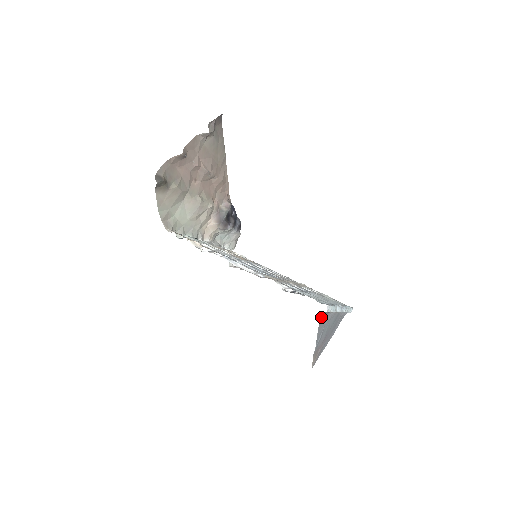
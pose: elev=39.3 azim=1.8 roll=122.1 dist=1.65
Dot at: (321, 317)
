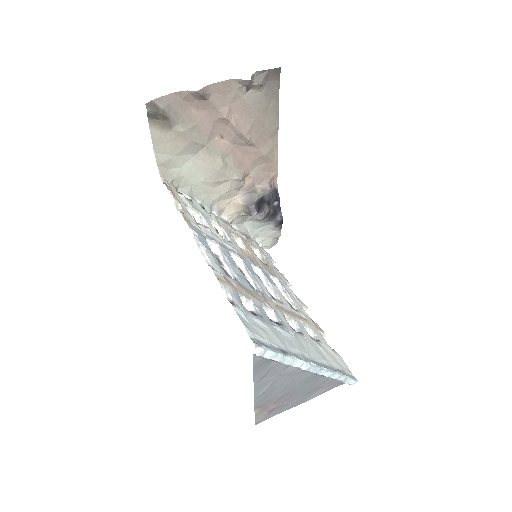
Dot at: (255, 359)
